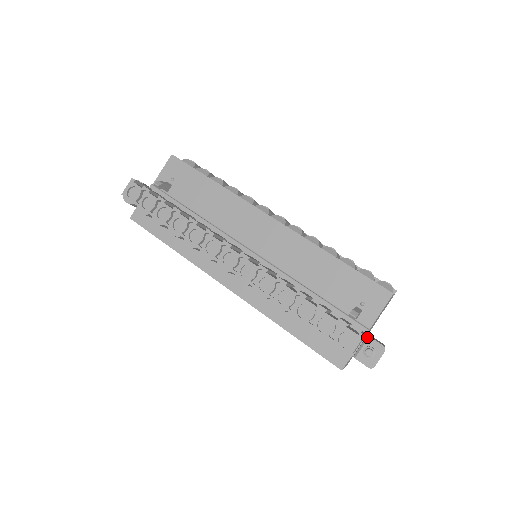
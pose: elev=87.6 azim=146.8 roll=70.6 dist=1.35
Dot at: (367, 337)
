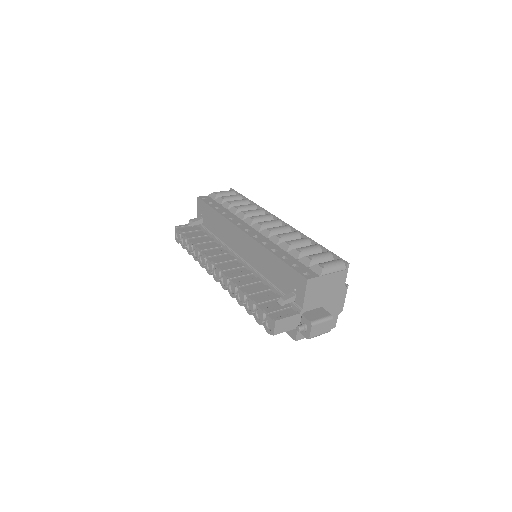
Dot at: (301, 315)
